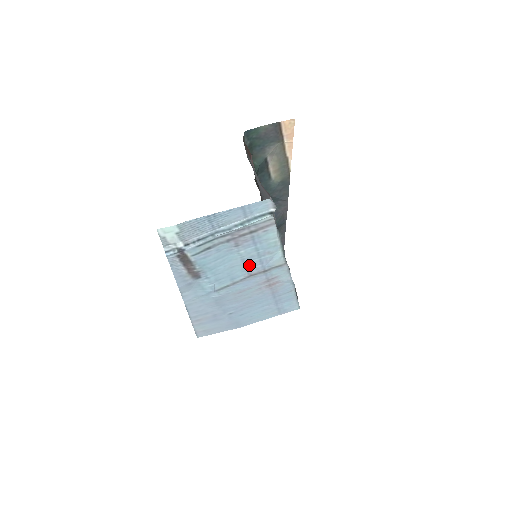
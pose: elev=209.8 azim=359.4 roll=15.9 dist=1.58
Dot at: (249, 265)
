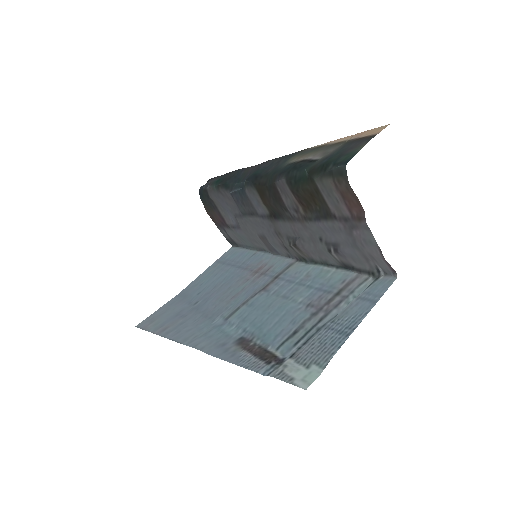
Dot at: (279, 291)
